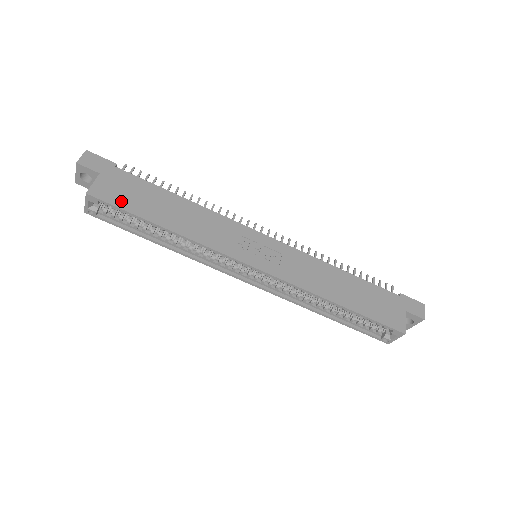
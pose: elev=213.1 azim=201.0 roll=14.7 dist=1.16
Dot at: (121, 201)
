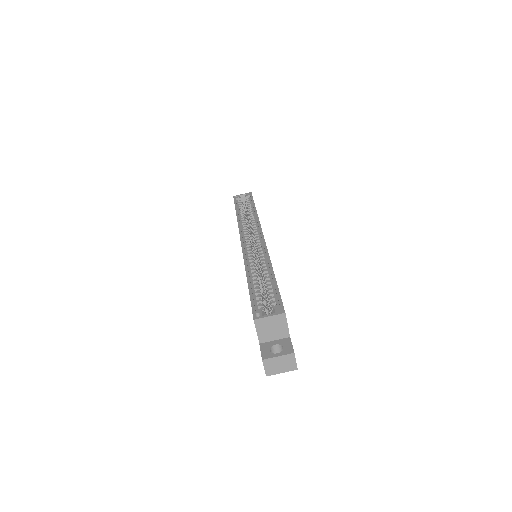
Dot at: occluded
